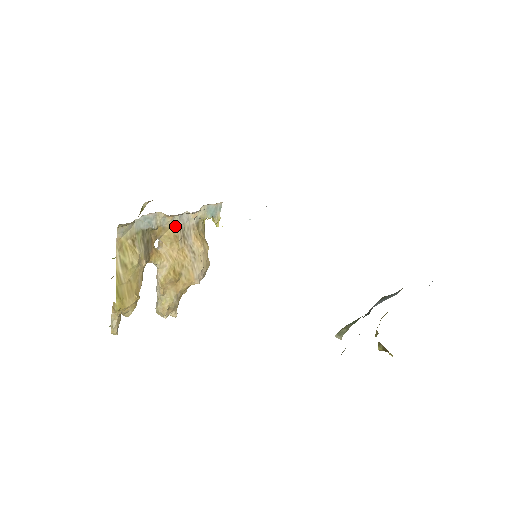
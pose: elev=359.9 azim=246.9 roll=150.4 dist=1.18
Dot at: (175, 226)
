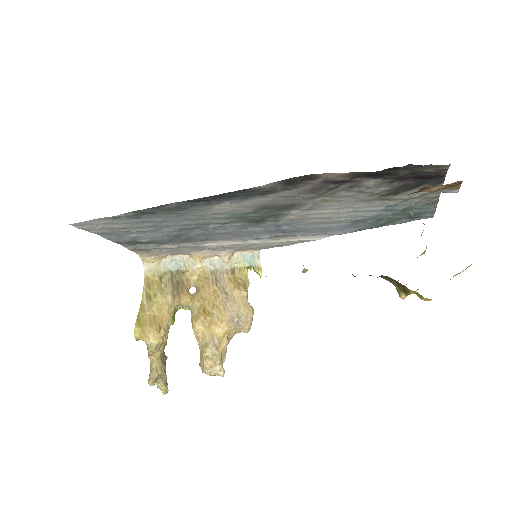
Dot at: (206, 270)
